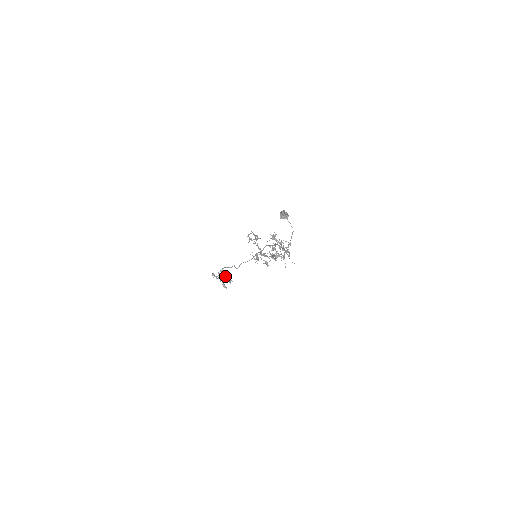
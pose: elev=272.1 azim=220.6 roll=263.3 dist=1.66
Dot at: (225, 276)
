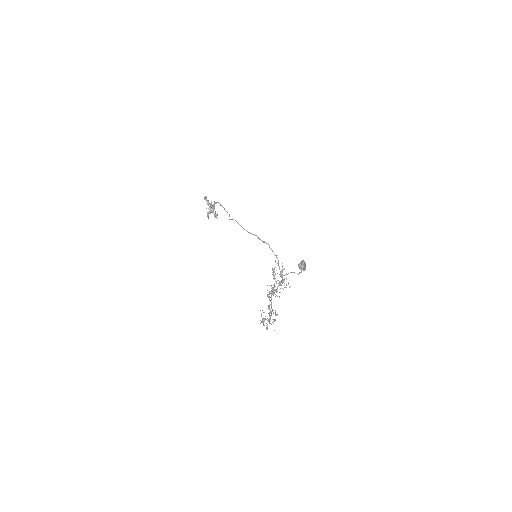
Dot at: occluded
